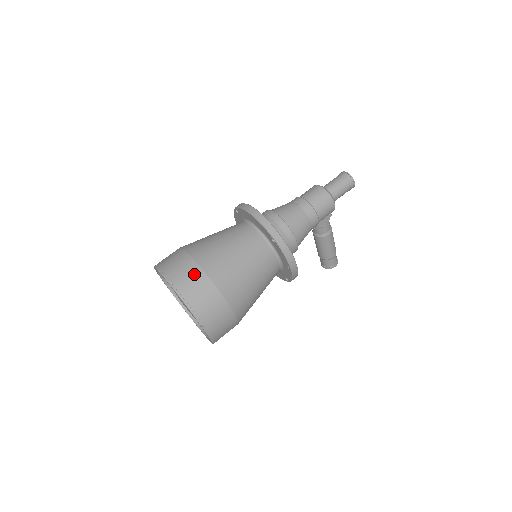
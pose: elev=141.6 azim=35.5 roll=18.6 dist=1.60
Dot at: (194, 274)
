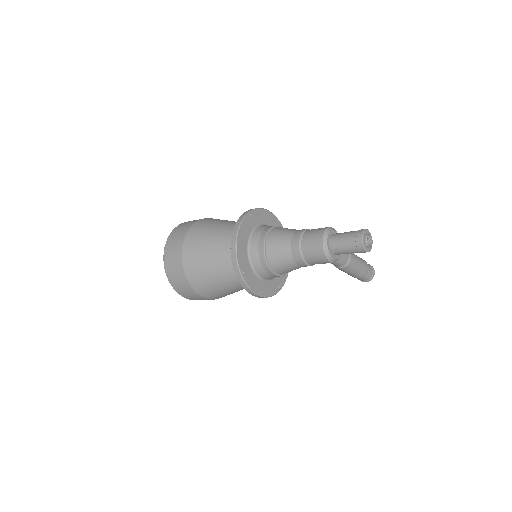
Dot at: (177, 263)
